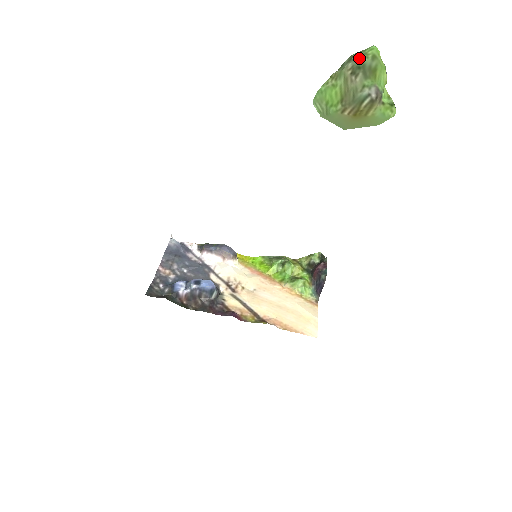
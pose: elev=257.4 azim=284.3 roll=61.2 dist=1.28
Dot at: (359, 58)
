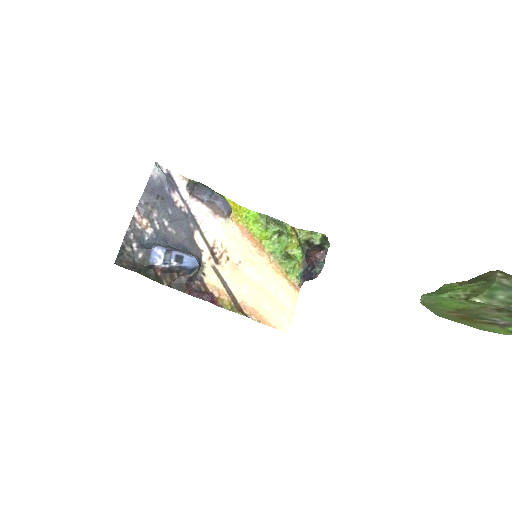
Dot at: out of frame
